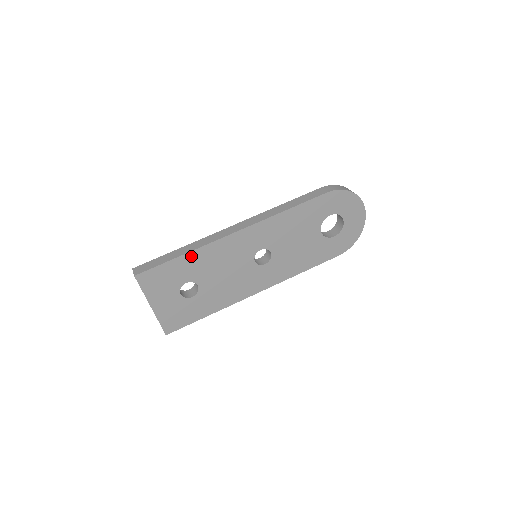
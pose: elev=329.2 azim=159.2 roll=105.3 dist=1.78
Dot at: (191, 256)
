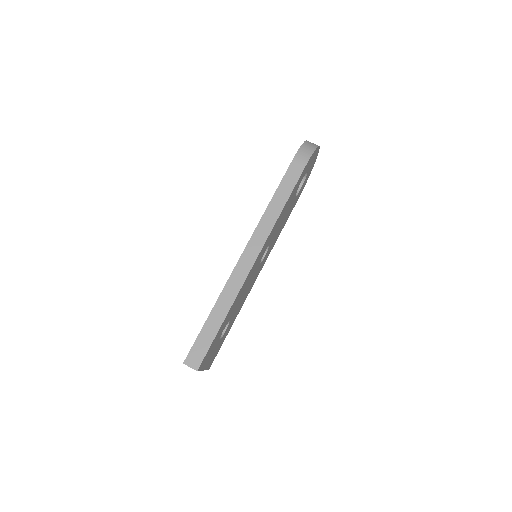
Dot at: (229, 312)
